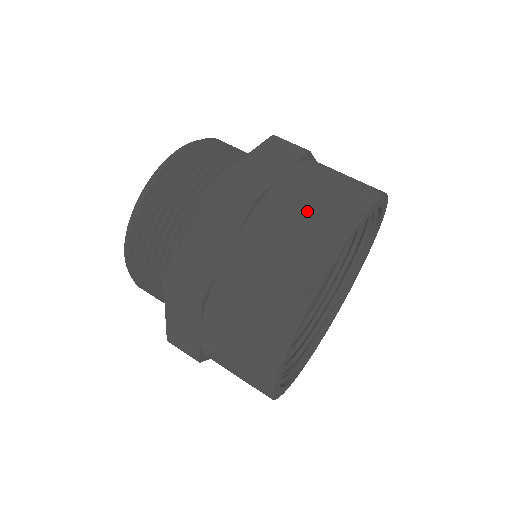
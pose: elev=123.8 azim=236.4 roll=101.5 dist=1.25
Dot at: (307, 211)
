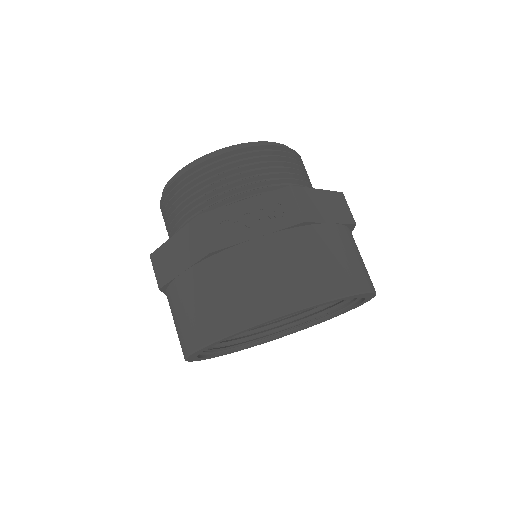
Dot at: (243, 284)
